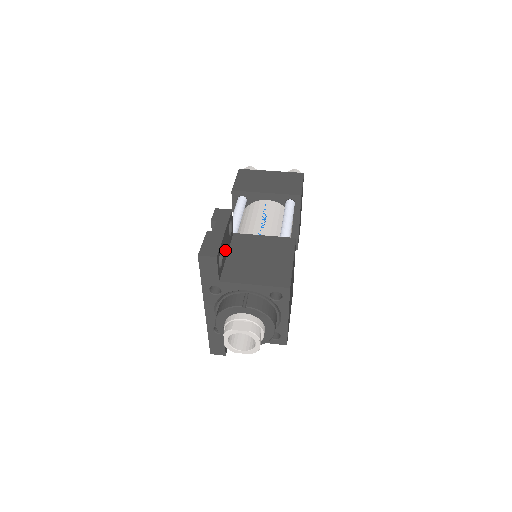
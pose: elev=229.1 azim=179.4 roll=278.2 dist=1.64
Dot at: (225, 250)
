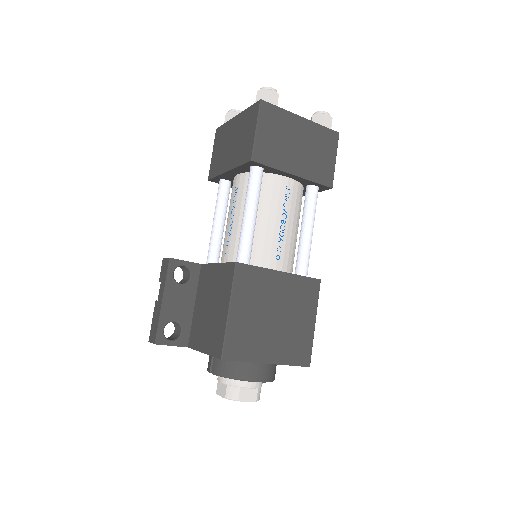
Dot at: (183, 307)
